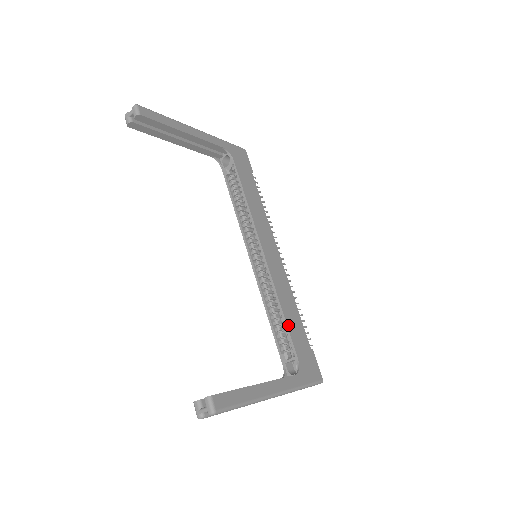
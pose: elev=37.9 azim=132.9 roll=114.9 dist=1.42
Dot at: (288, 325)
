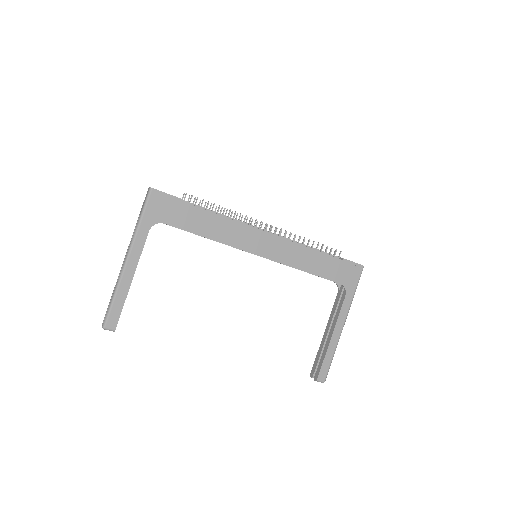
Dot at: (317, 274)
